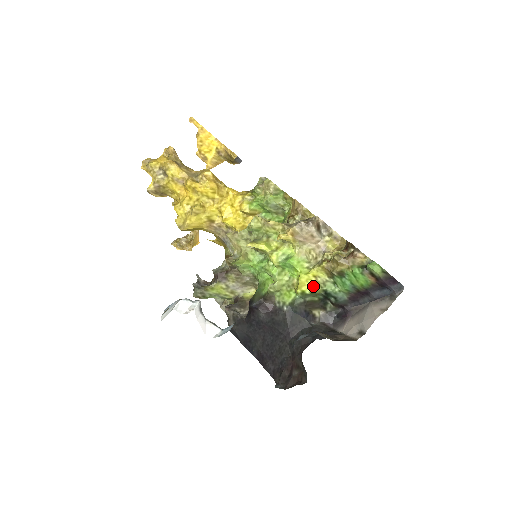
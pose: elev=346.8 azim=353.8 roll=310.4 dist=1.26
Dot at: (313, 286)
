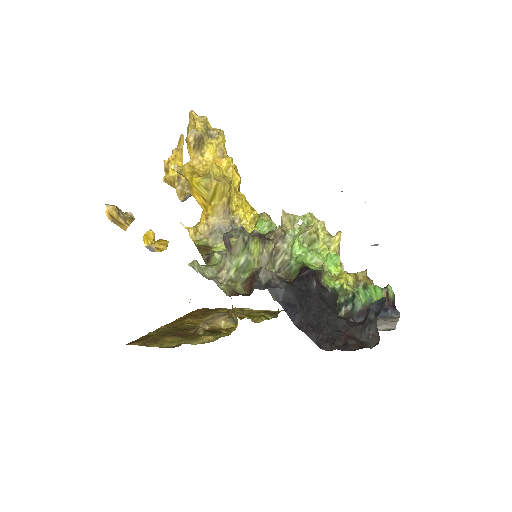
Dot at: (346, 285)
